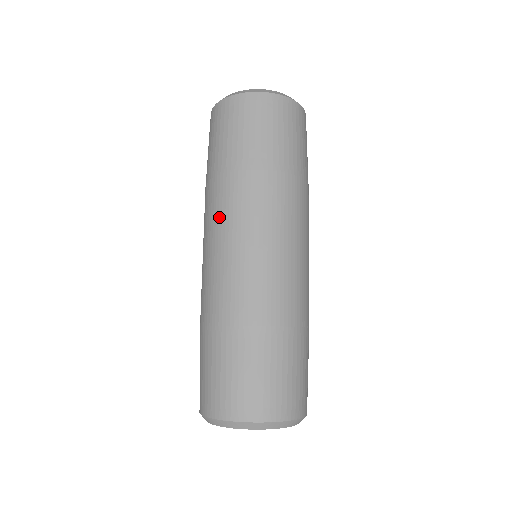
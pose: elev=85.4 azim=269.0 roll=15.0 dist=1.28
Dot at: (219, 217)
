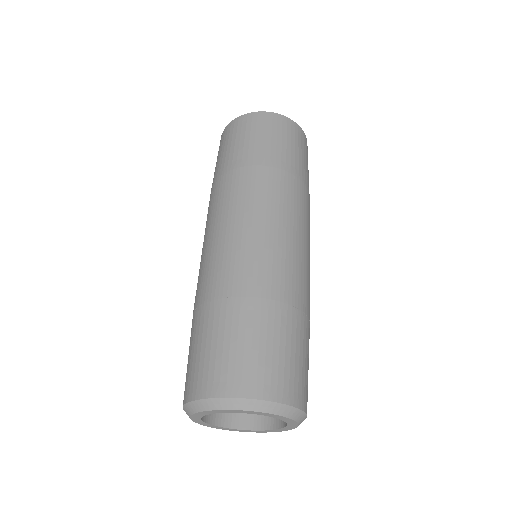
Dot at: (226, 204)
